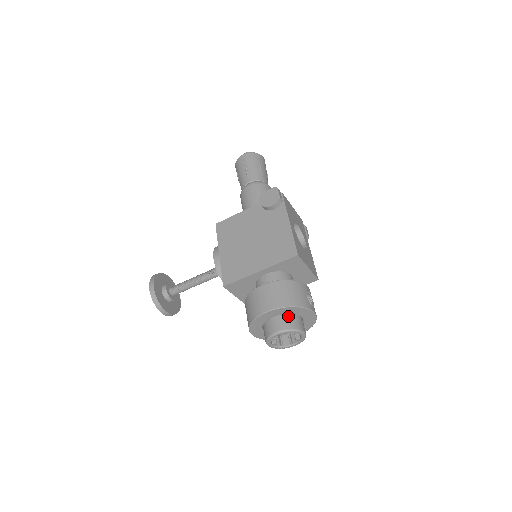
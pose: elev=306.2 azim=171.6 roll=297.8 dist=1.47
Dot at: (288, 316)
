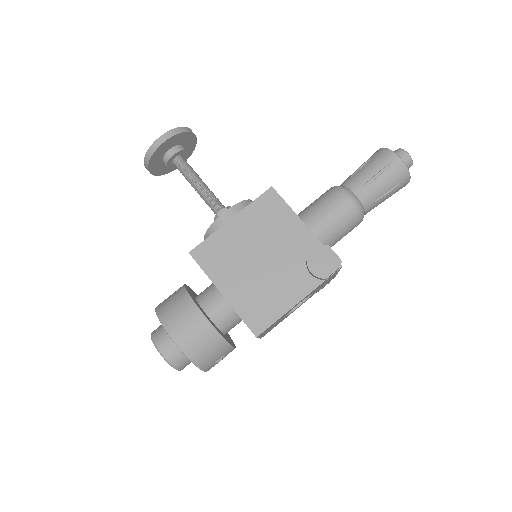
Dot at: occluded
